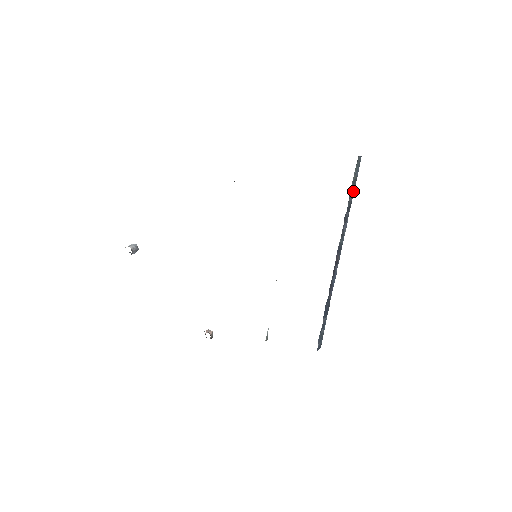
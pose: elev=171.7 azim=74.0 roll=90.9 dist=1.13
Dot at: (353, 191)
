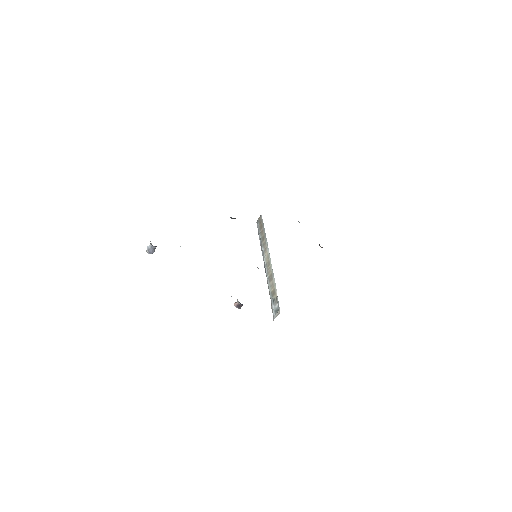
Dot at: occluded
